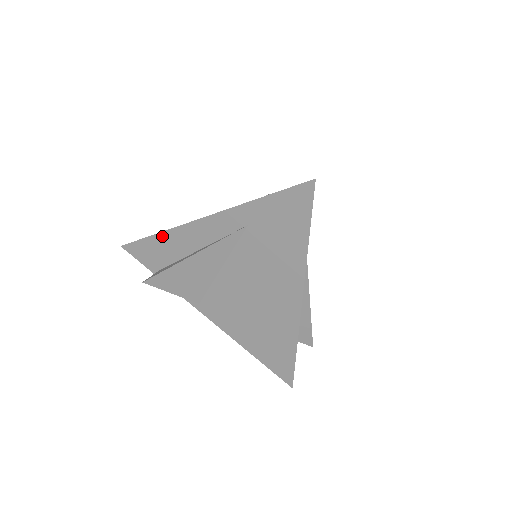
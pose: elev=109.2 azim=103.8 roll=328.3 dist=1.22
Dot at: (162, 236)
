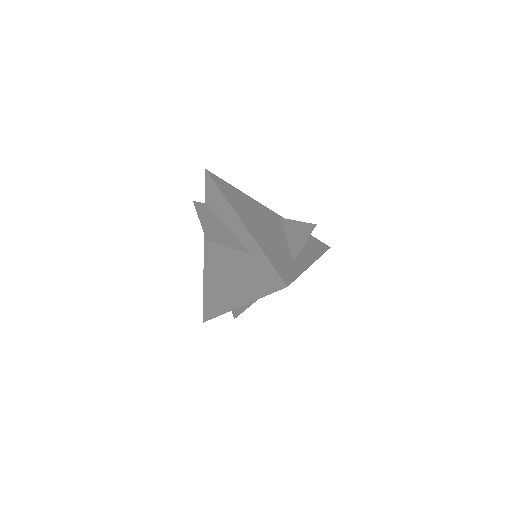
Dot at: (222, 197)
